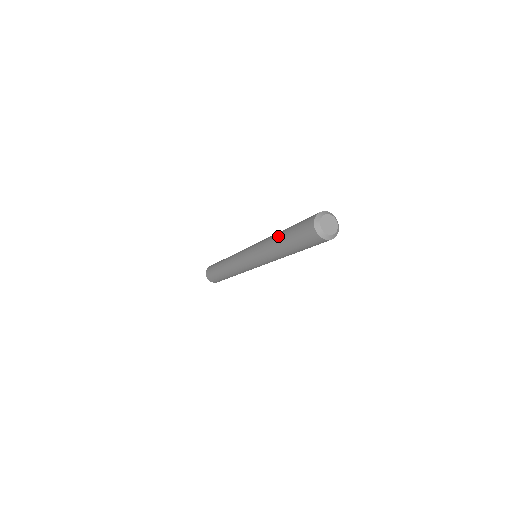
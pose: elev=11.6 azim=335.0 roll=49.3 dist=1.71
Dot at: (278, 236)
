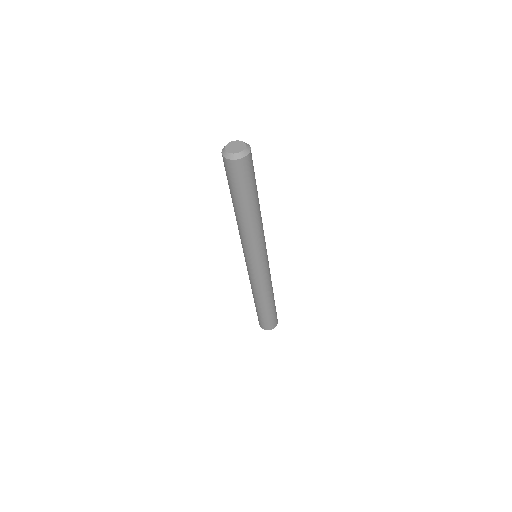
Dot at: occluded
